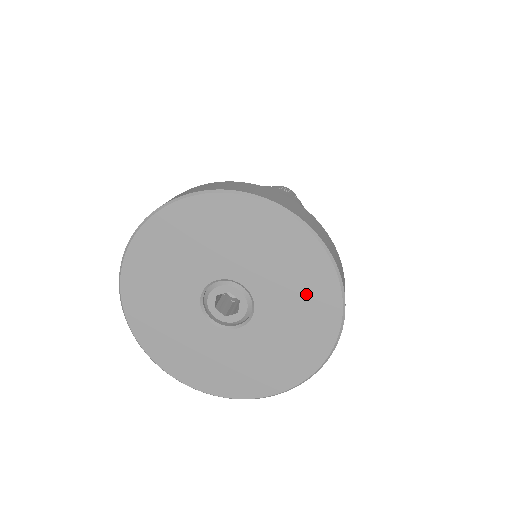
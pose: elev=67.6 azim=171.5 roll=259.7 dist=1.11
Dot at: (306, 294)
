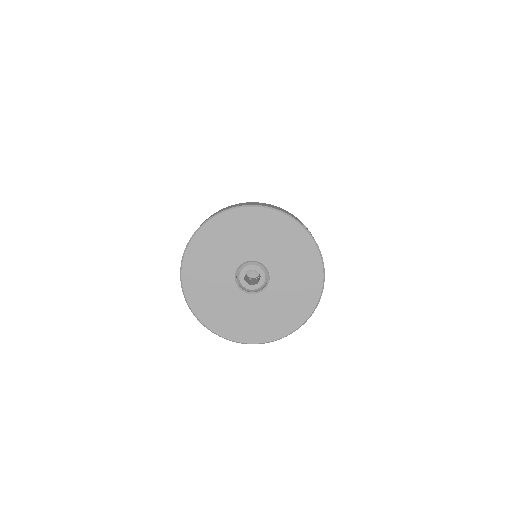
Dot at: (275, 234)
